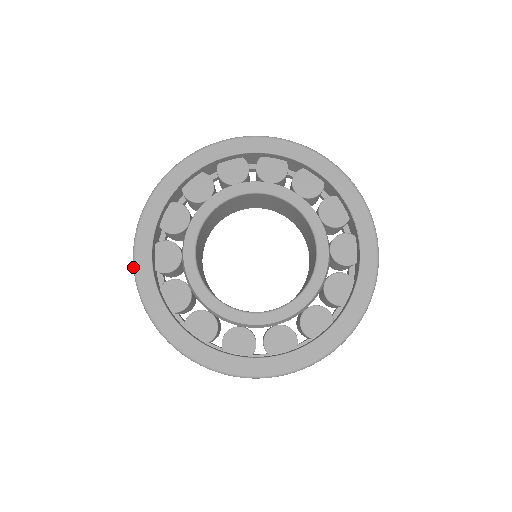
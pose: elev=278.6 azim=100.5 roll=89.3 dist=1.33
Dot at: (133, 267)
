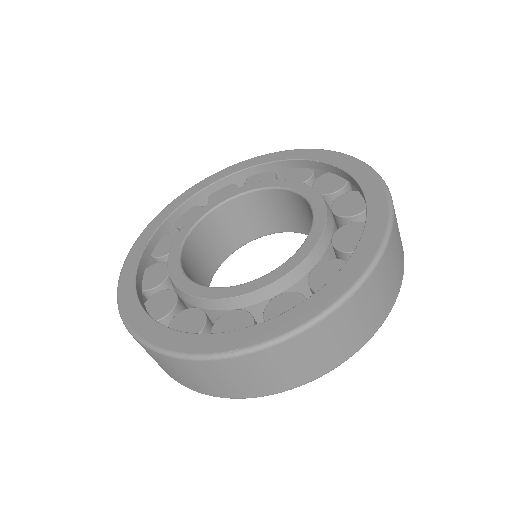
Dot at: occluded
